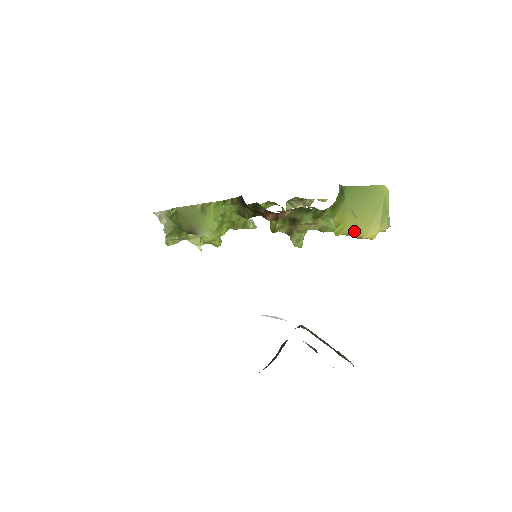
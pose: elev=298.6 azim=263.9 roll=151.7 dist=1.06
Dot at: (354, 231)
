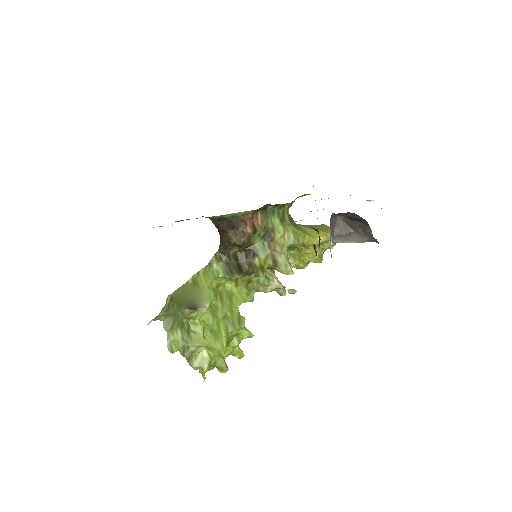
Dot at: (319, 235)
